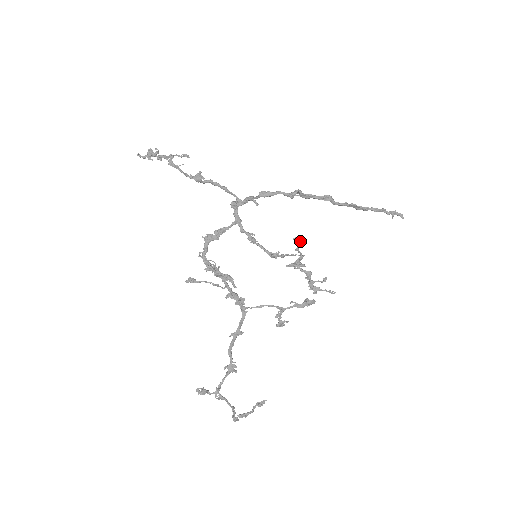
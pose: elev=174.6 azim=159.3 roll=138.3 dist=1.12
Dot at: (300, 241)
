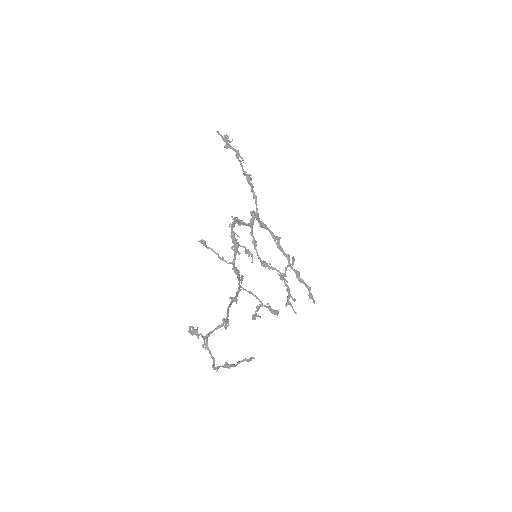
Dot at: occluded
